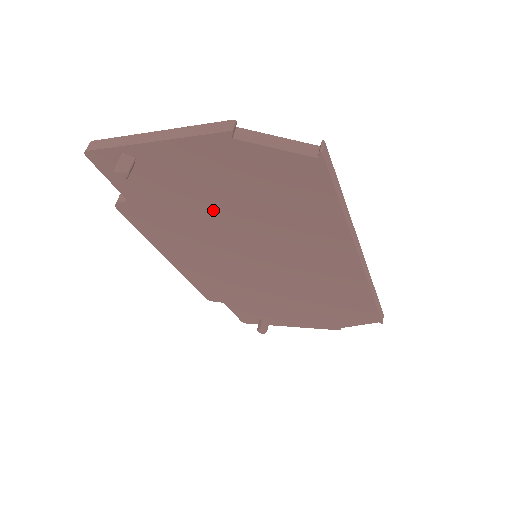
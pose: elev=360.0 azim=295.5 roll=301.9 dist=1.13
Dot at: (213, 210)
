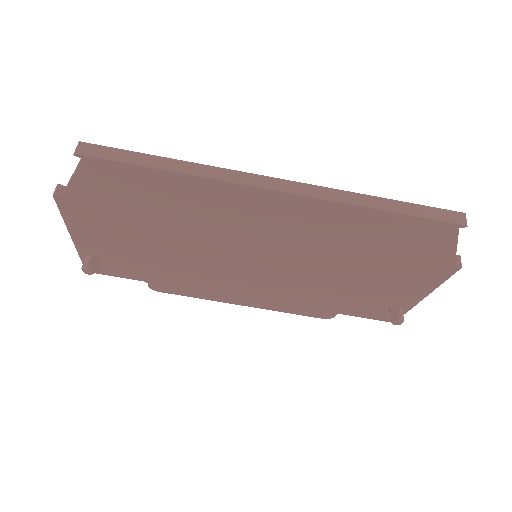
Dot at: (163, 248)
